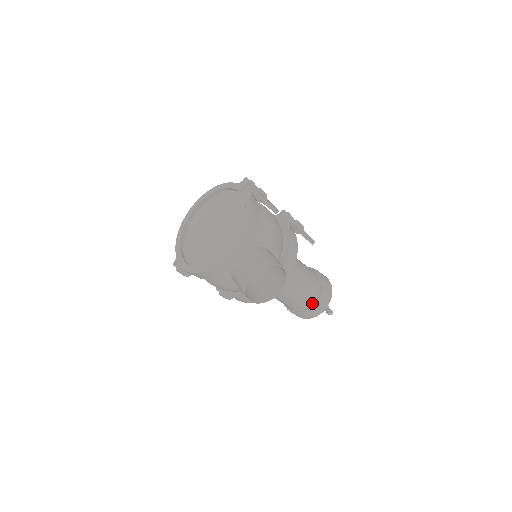
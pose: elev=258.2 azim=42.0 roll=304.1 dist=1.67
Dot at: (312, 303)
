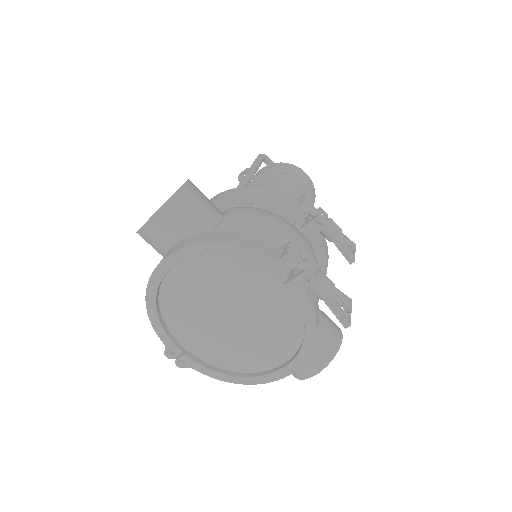
Dot at: occluded
